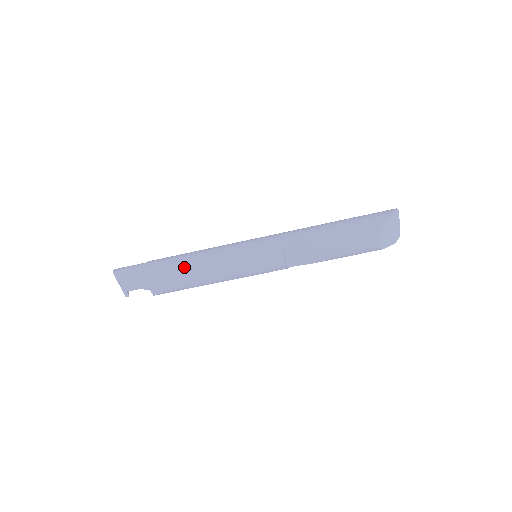
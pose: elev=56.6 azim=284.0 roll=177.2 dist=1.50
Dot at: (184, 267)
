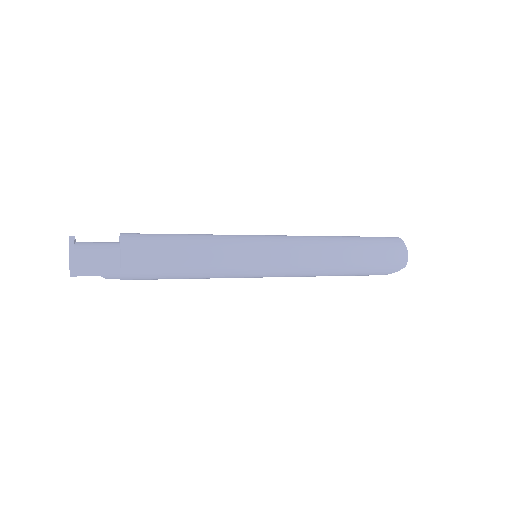
Dot at: occluded
